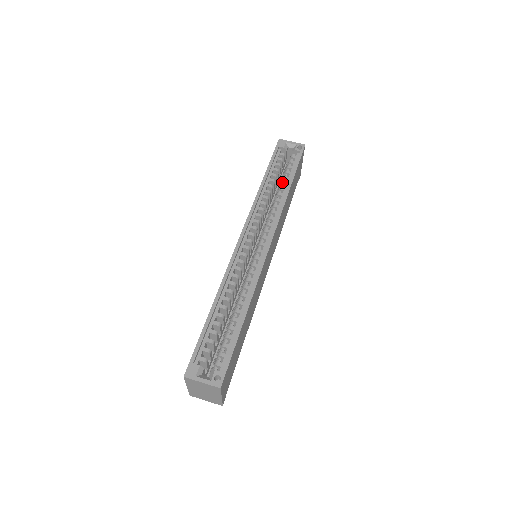
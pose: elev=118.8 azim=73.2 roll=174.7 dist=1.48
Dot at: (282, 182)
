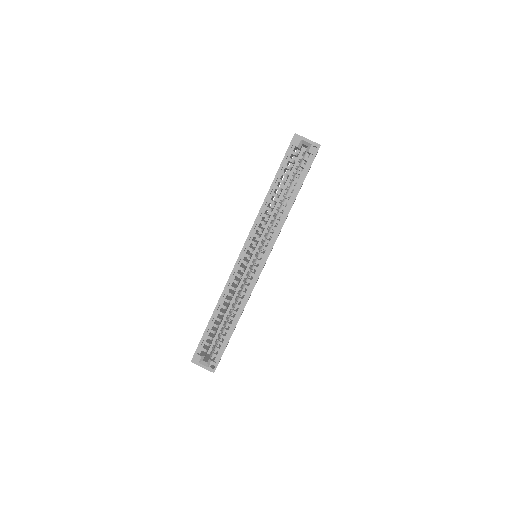
Dot at: (288, 192)
